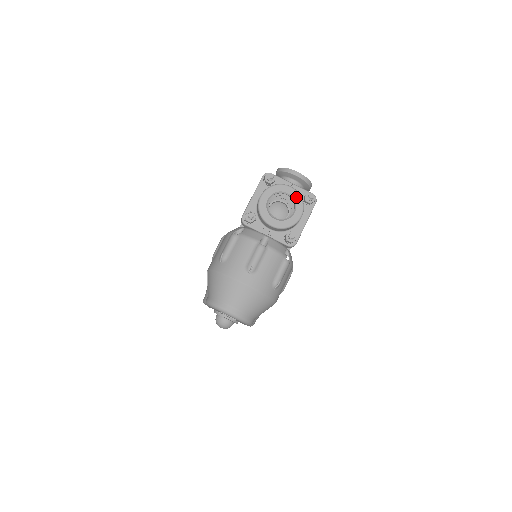
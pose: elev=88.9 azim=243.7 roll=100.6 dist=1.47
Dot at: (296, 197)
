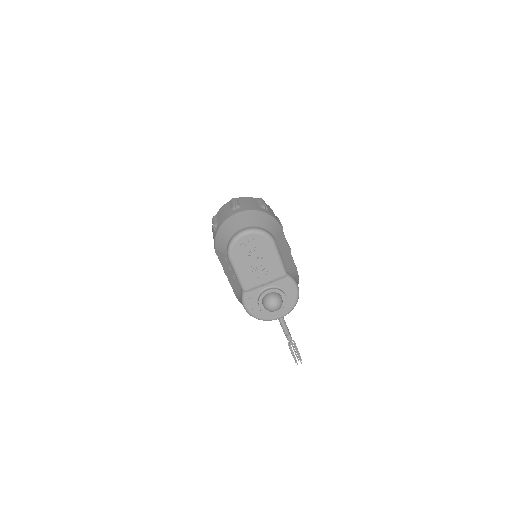
Dot at: occluded
